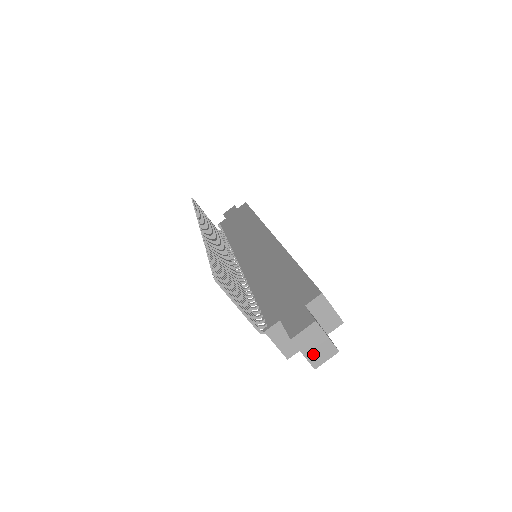
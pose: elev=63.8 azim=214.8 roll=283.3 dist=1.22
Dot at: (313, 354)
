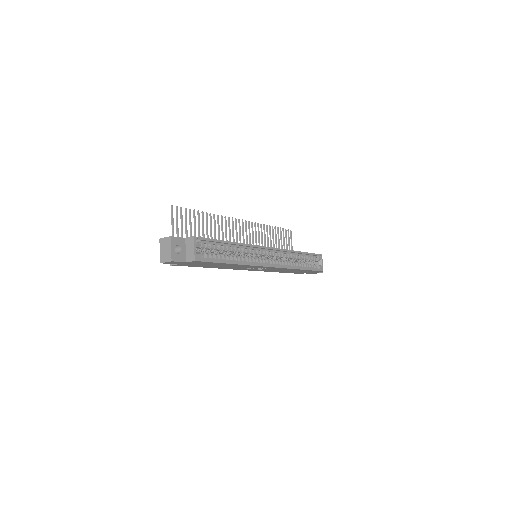
Dot at: (163, 254)
